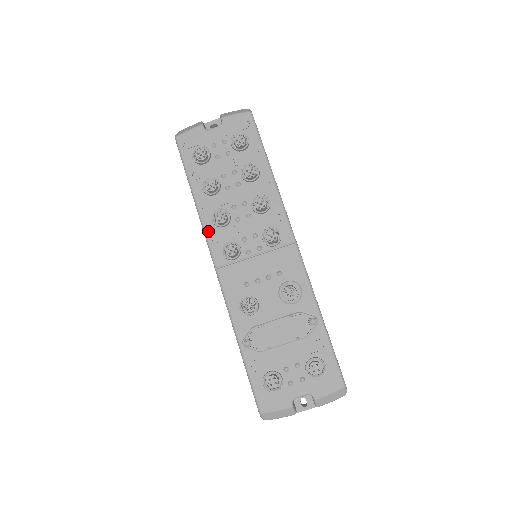
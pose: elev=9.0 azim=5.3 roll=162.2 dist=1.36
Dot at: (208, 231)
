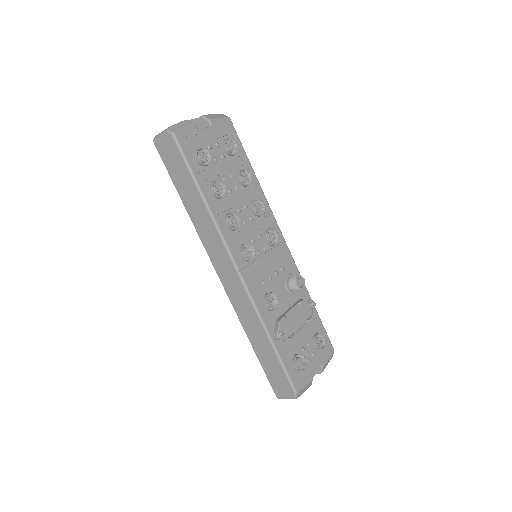
Dot at: (225, 235)
